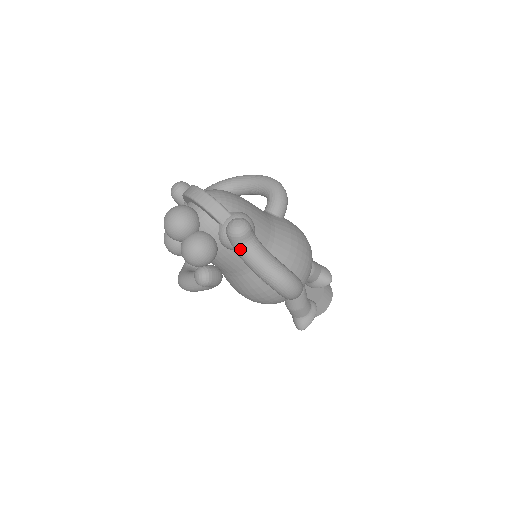
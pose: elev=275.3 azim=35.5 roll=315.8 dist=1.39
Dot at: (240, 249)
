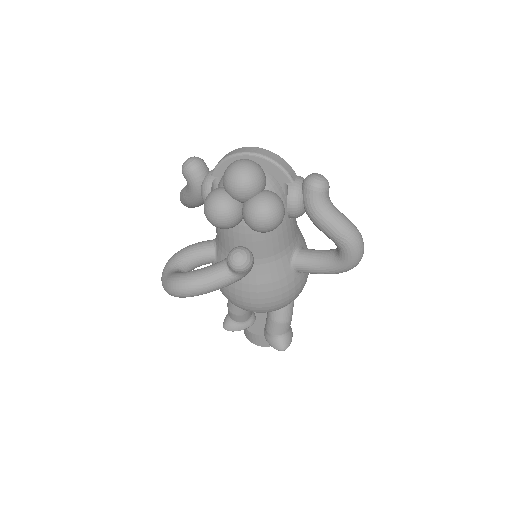
Dot at: (322, 204)
